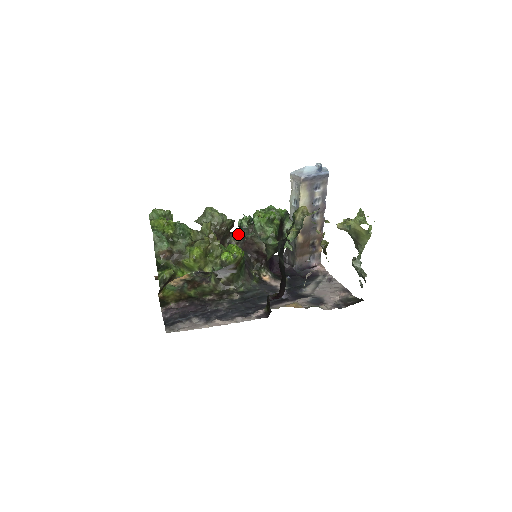
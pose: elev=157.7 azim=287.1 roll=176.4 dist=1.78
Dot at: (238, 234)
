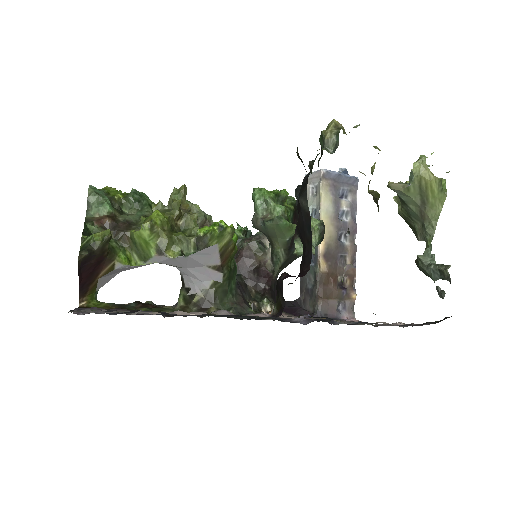
Dot at: occluded
